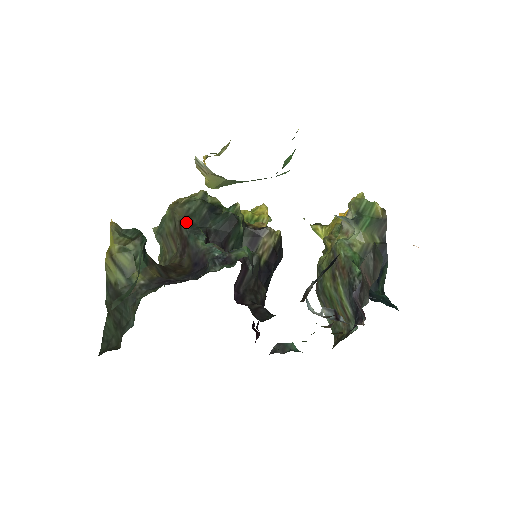
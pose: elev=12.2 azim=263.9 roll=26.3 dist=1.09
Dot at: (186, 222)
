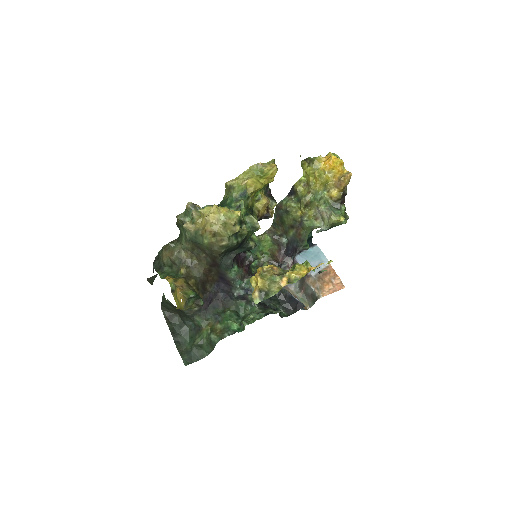
Dot at: (221, 258)
